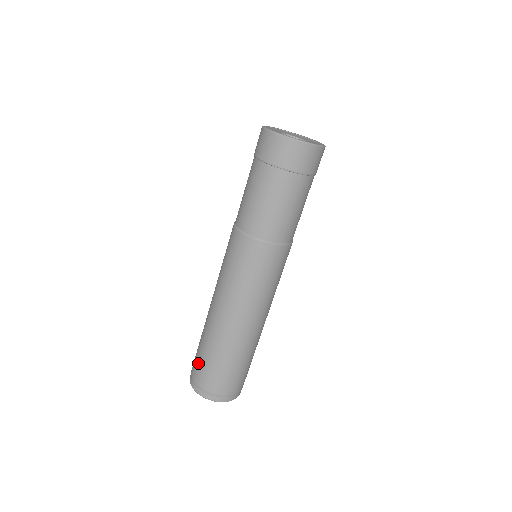
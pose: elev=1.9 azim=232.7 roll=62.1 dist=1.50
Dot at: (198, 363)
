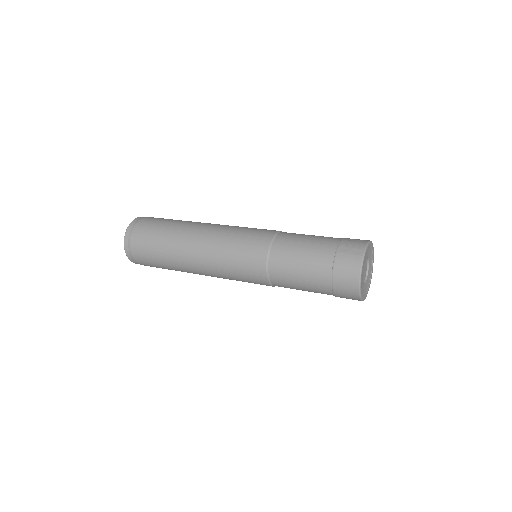
Dot at: (147, 259)
